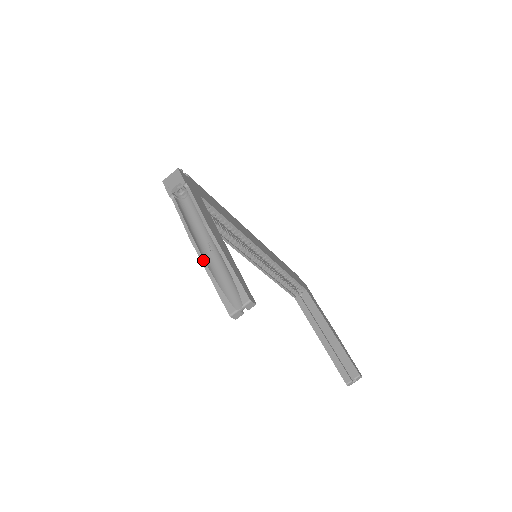
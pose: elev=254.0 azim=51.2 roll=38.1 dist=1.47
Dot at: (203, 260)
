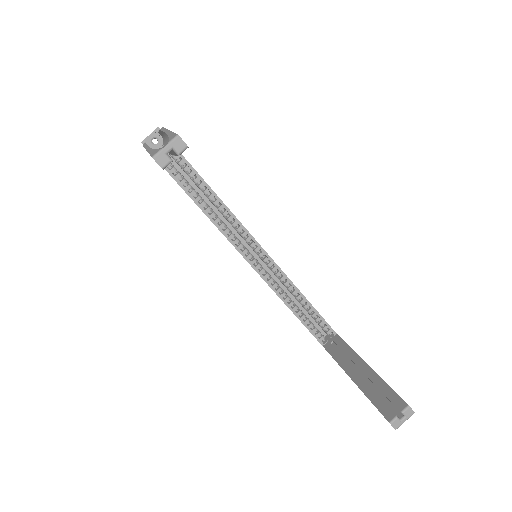
Dot at: (147, 146)
